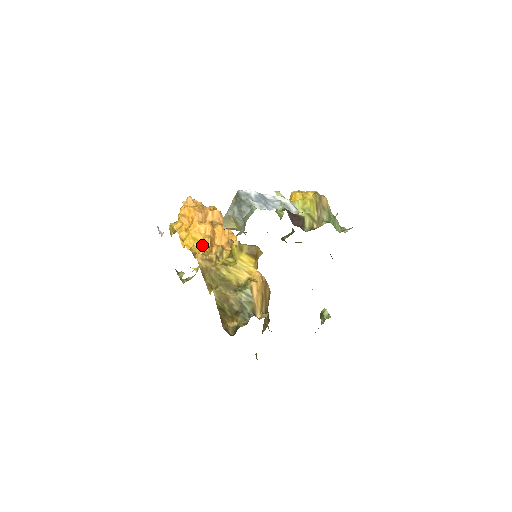
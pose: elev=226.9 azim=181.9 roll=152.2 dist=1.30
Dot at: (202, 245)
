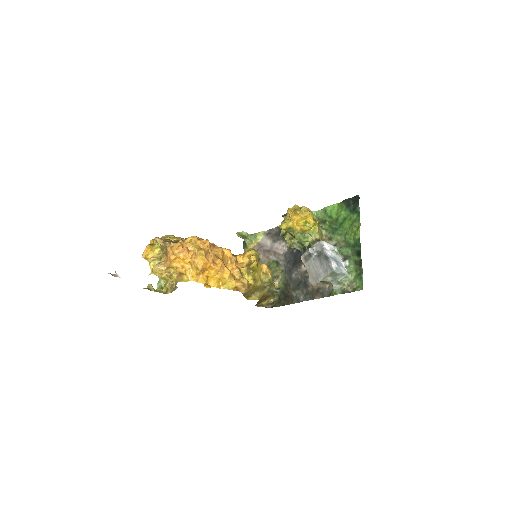
Dot at: (229, 279)
